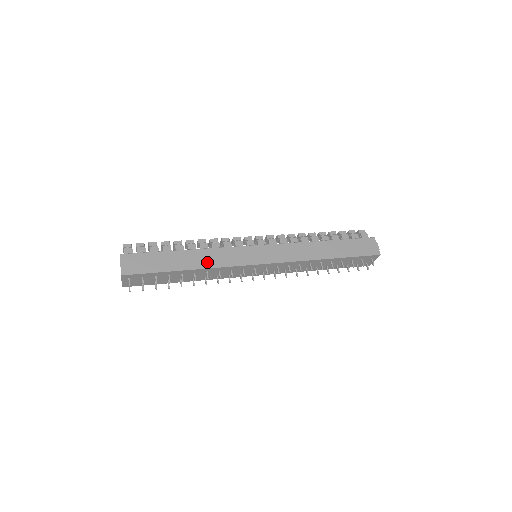
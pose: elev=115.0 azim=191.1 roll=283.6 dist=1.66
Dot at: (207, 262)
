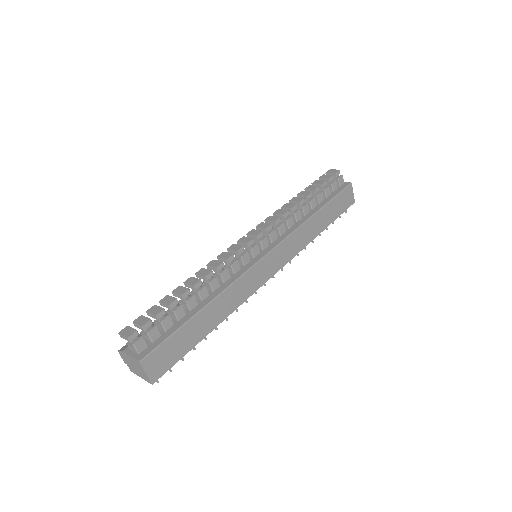
Dot at: (228, 308)
